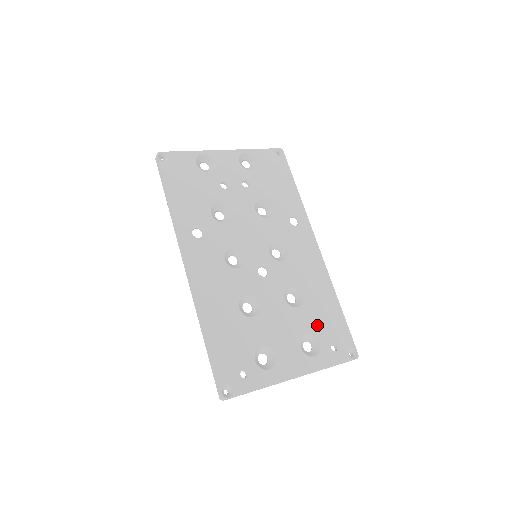
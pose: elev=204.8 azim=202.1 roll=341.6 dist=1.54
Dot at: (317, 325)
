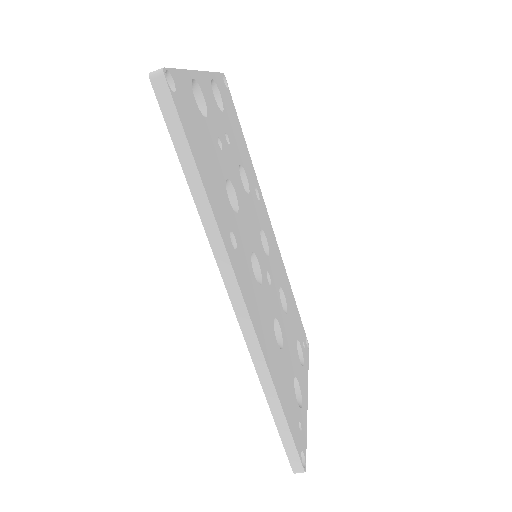
Dot at: (295, 326)
